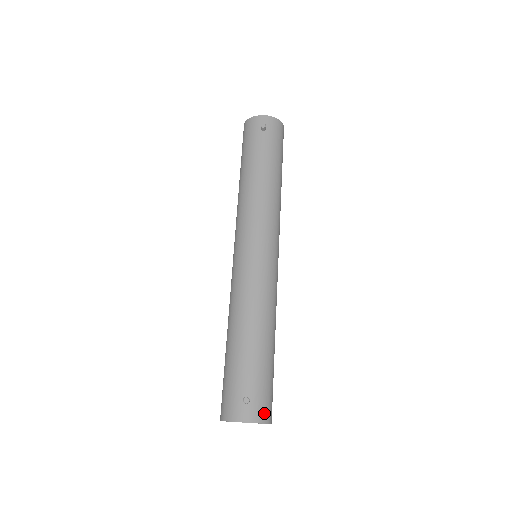
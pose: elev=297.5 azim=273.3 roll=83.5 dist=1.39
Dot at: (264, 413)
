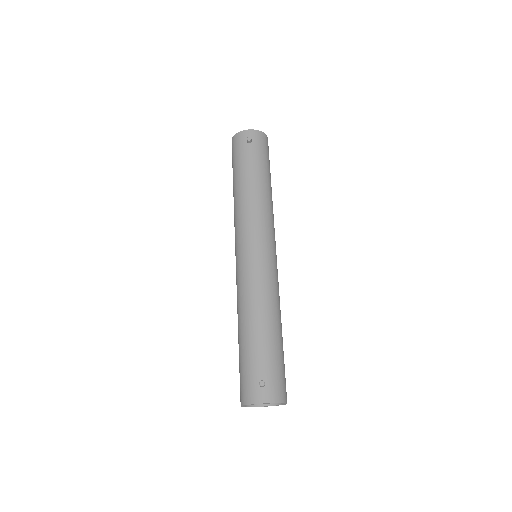
Dot at: (279, 394)
